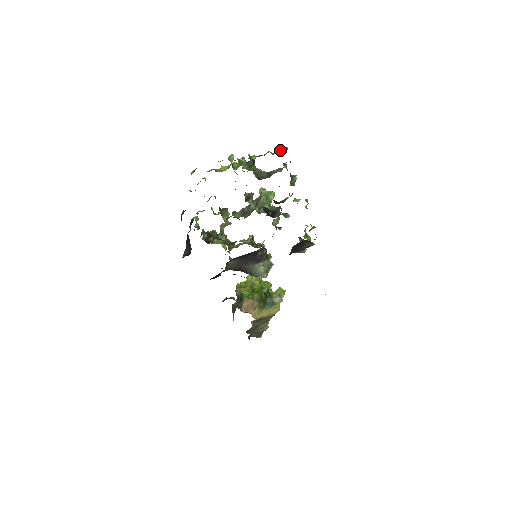
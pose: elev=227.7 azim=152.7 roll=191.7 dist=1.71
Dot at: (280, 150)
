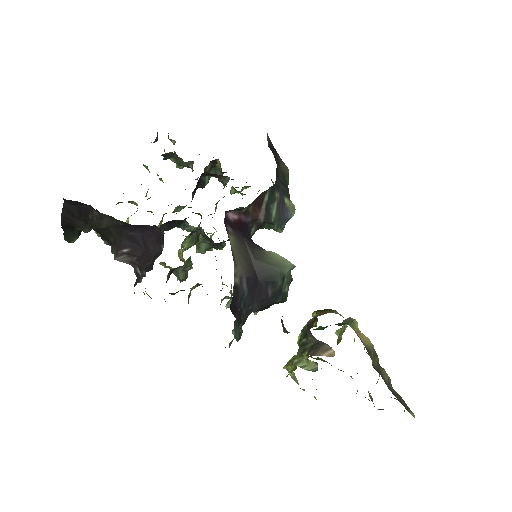
Dot at: occluded
